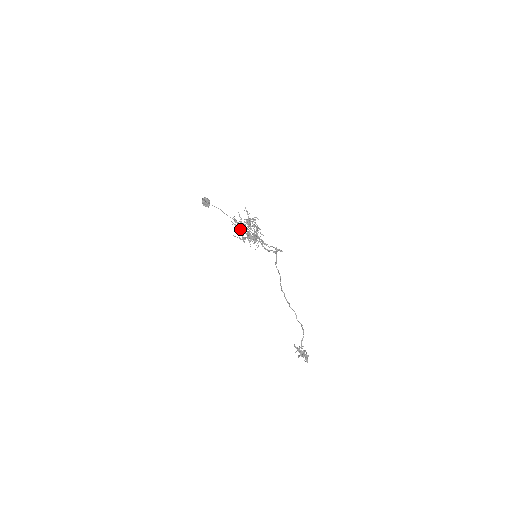
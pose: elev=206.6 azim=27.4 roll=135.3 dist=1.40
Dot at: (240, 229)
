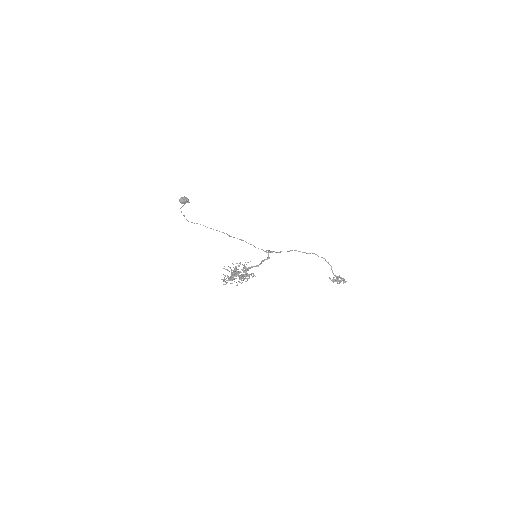
Dot at: occluded
